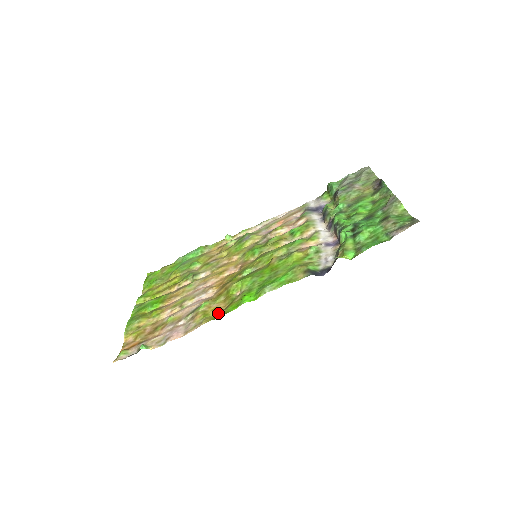
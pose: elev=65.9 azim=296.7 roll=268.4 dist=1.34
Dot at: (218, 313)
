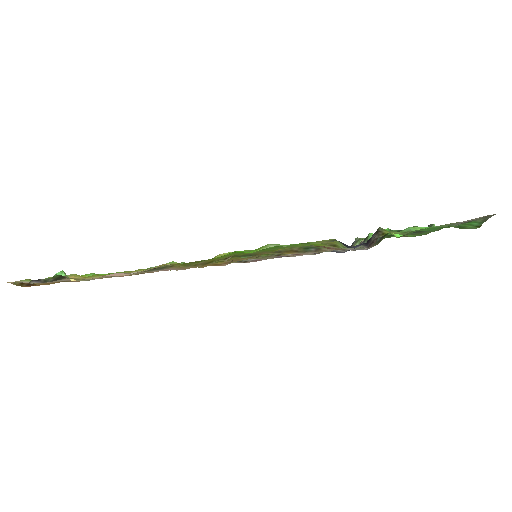
Dot at: (190, 266)
